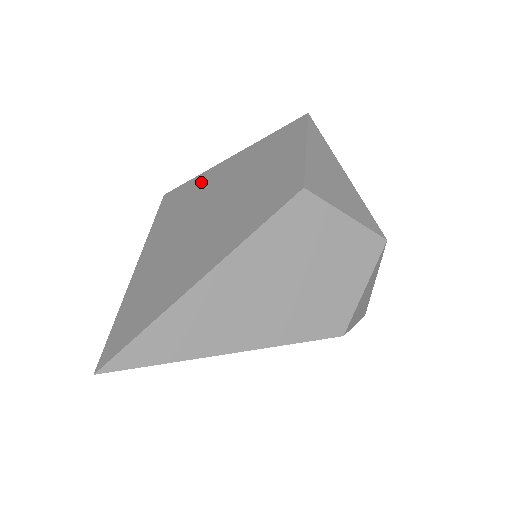
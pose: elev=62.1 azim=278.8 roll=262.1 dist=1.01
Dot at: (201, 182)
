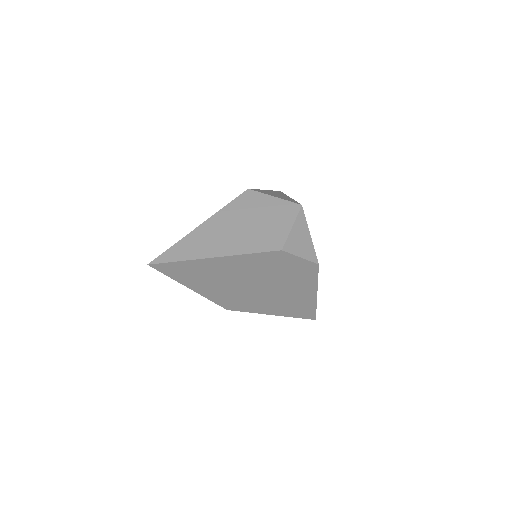
Dot at: occluded
